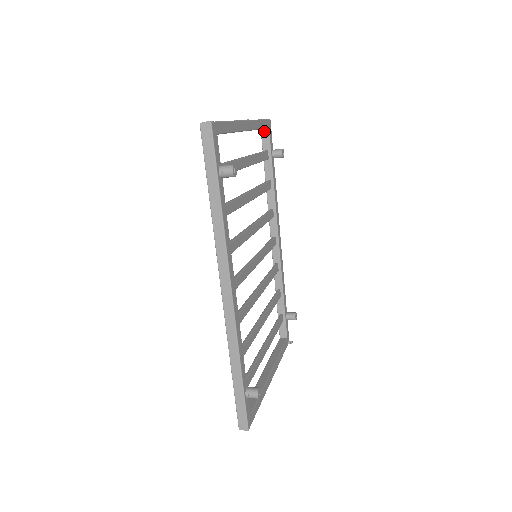
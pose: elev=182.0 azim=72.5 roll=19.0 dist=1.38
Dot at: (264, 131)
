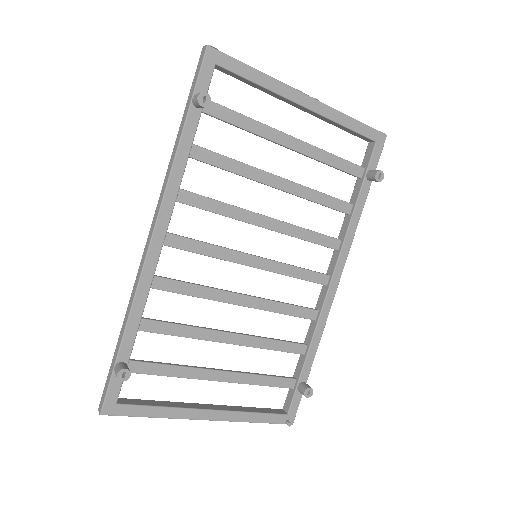
Dot at: (370, 145)
